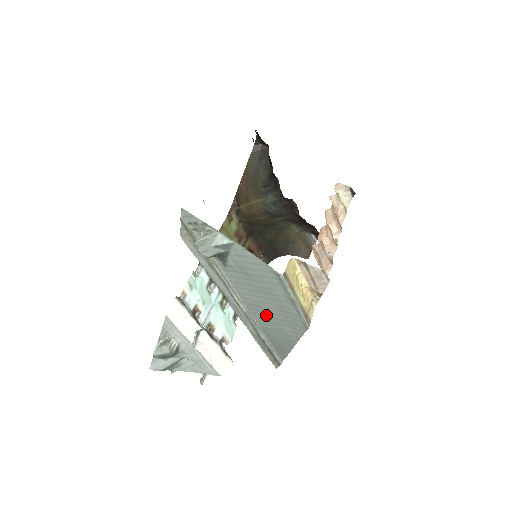
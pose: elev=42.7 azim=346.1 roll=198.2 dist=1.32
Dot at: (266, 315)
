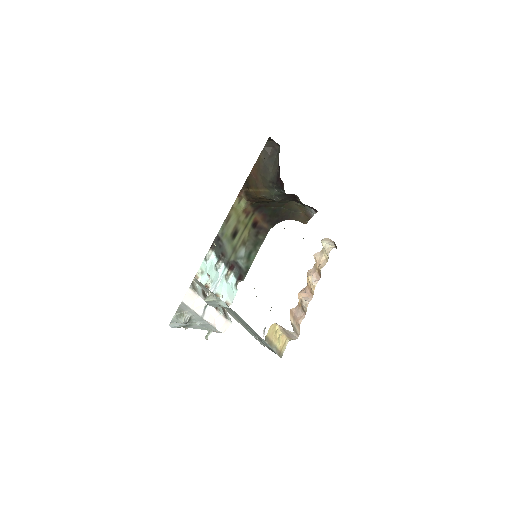
Dot at: occluded
